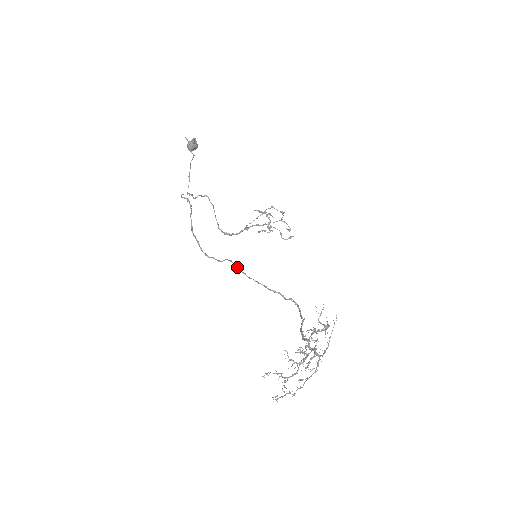
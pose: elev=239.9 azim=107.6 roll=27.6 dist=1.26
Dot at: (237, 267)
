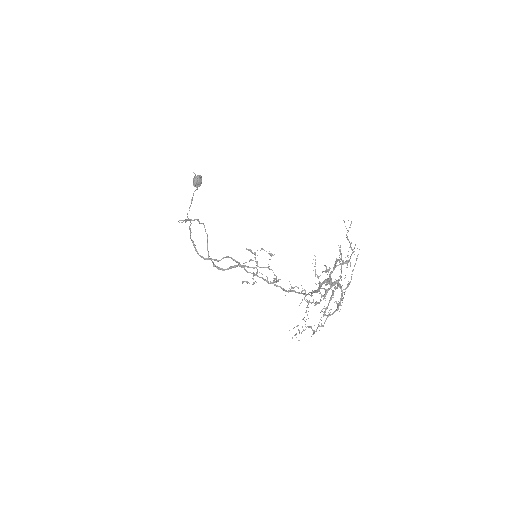
Dot at: (237, 262)
